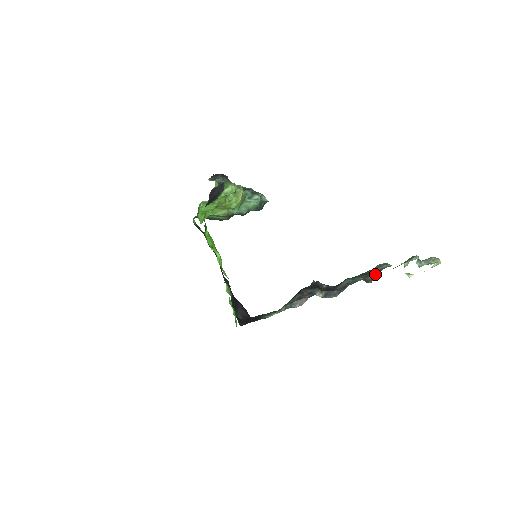
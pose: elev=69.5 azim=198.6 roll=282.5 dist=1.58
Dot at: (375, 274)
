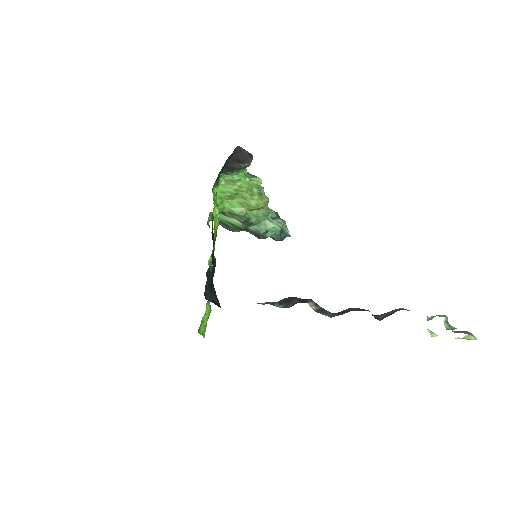
Dot at: (388, 314)
